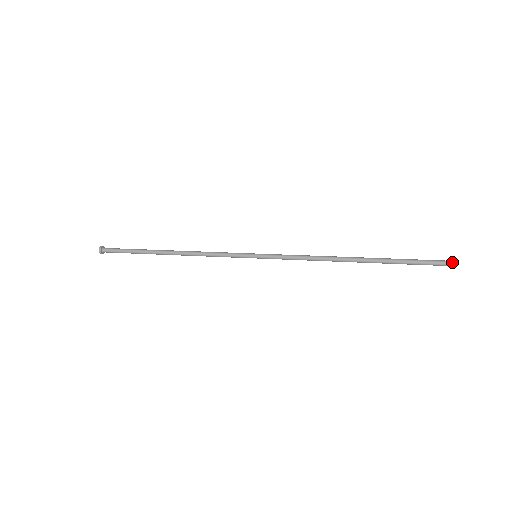
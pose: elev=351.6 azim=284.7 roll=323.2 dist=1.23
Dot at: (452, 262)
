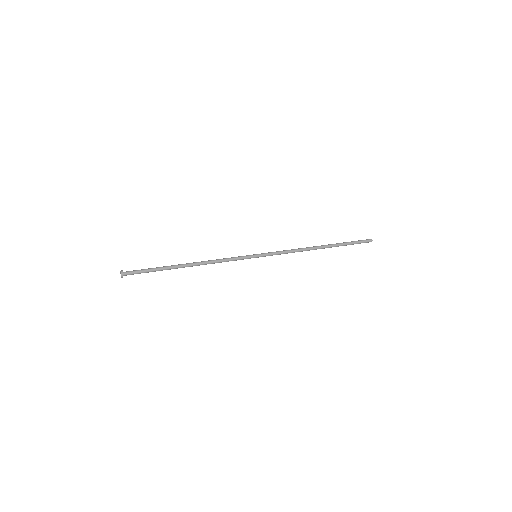
Dot at: (371, 241)
